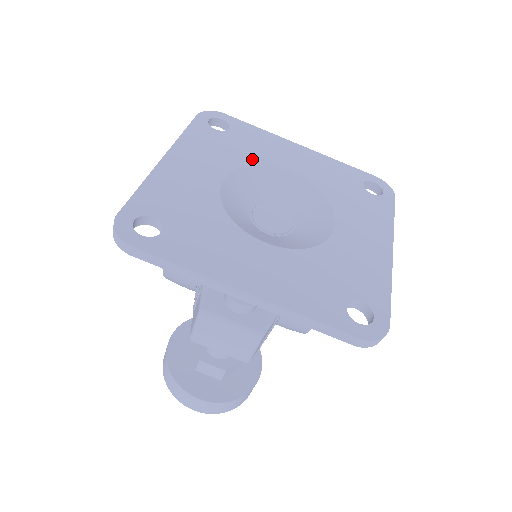
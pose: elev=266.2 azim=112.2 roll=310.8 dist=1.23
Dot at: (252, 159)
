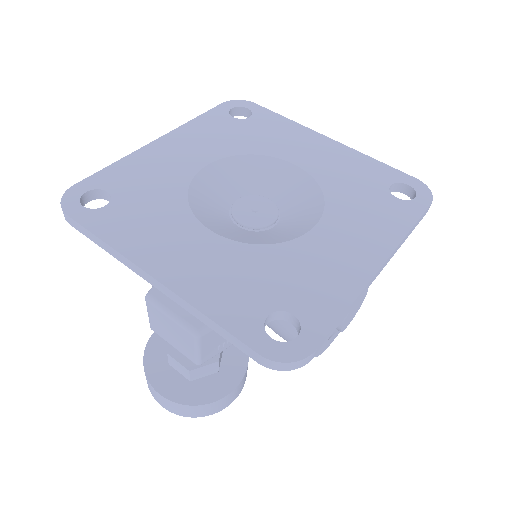
Dot at: (256, 148)
